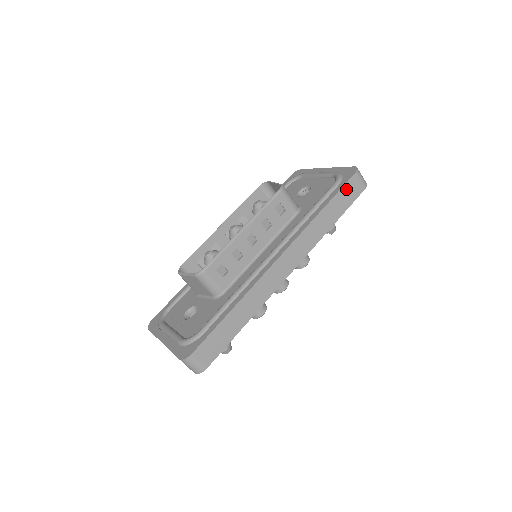
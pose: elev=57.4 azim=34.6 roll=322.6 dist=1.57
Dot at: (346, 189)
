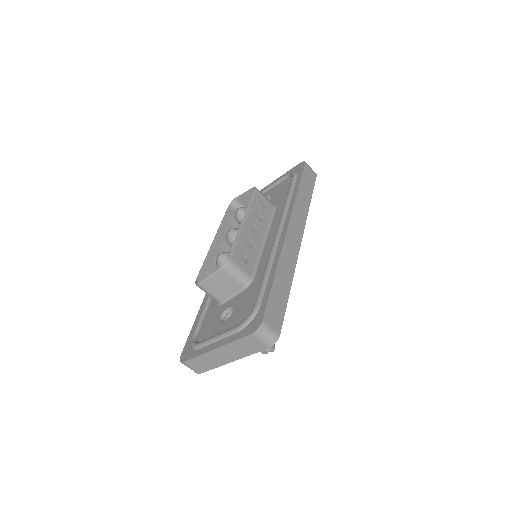
Dot at: (305, 175)
